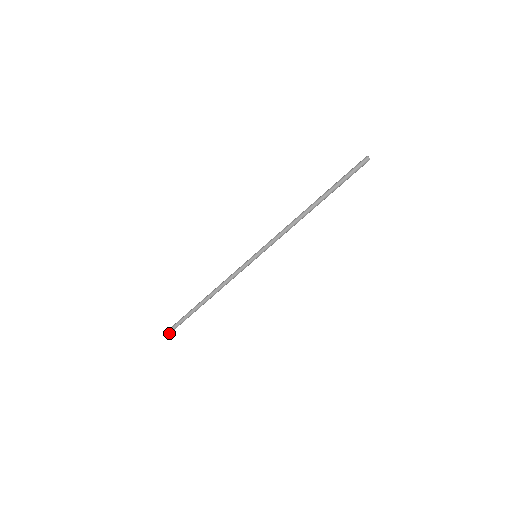
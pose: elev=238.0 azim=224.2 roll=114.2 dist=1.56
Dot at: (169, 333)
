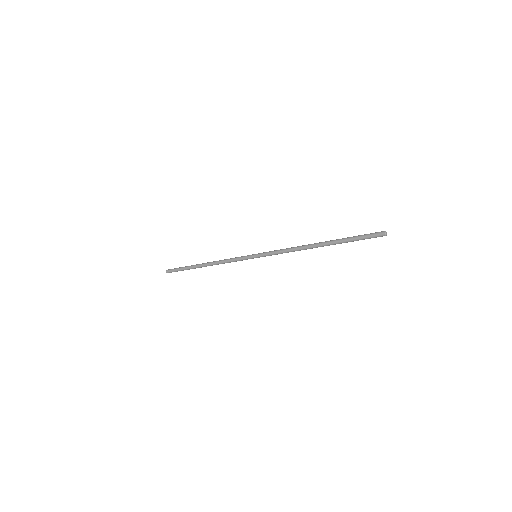
Dot at: occluded
